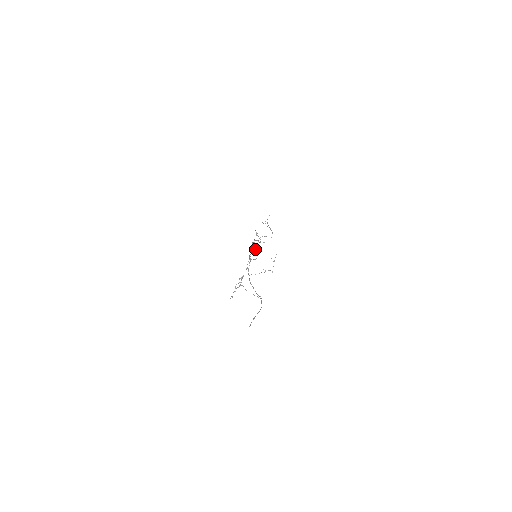
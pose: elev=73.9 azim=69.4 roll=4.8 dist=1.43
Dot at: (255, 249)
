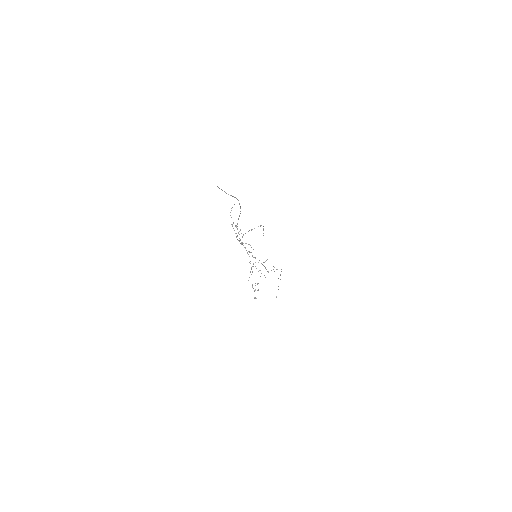
Dot at: occluded
